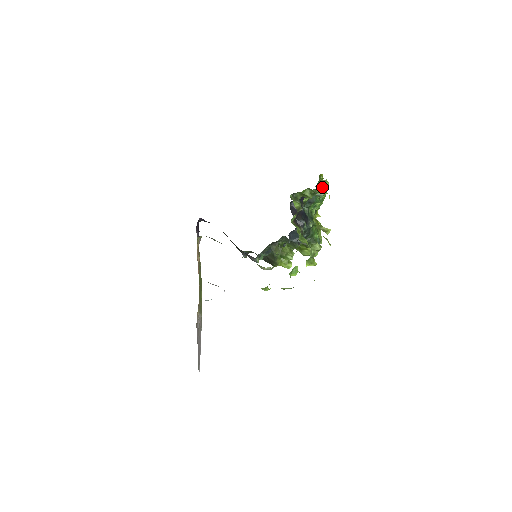
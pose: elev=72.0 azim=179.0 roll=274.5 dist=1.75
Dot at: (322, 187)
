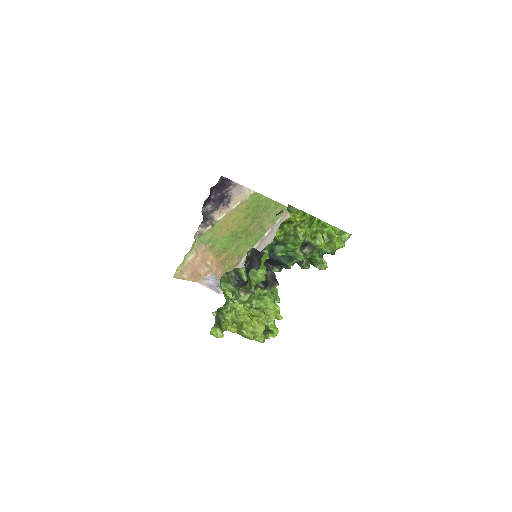
Dot at: (228, 307)
